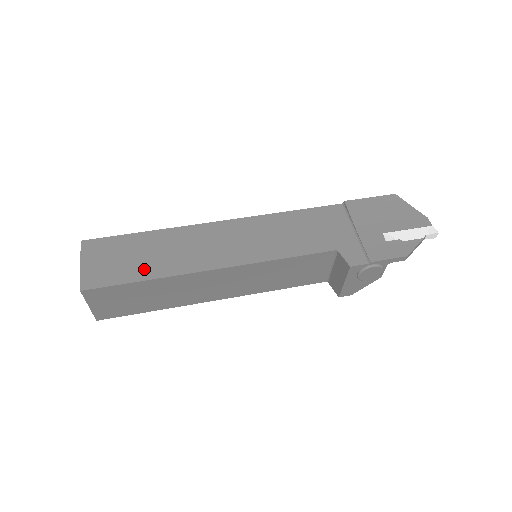
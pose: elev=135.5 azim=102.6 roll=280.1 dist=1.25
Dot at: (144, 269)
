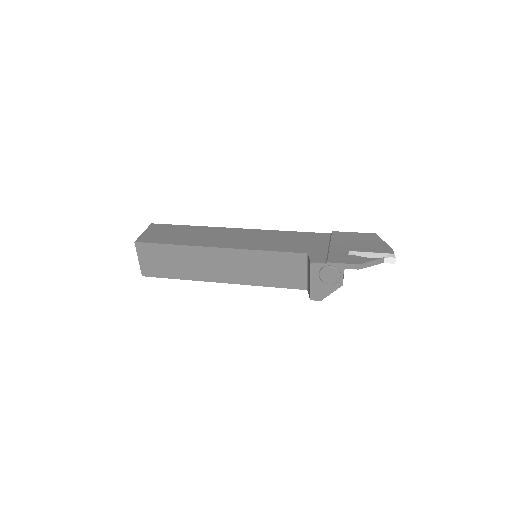
Dot at: (176, 240)
